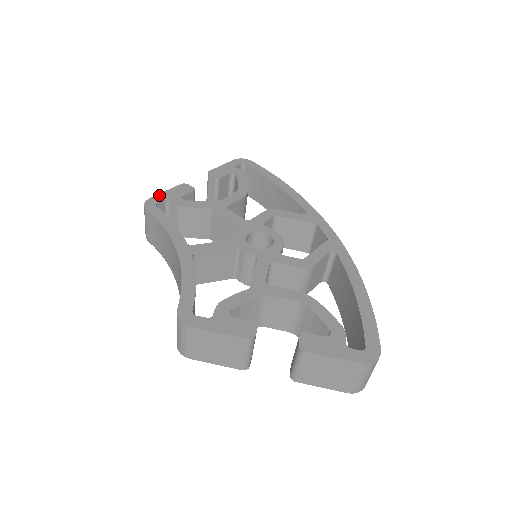
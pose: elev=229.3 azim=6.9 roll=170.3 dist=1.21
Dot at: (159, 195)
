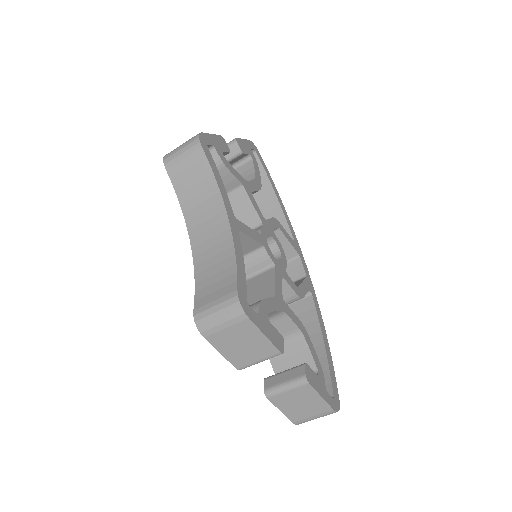
Dot at: (208, 135)
